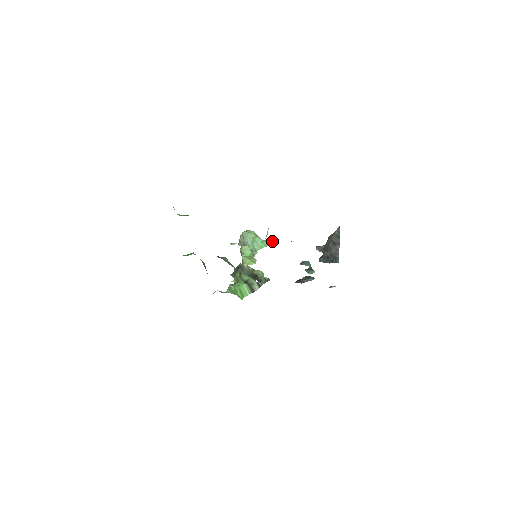
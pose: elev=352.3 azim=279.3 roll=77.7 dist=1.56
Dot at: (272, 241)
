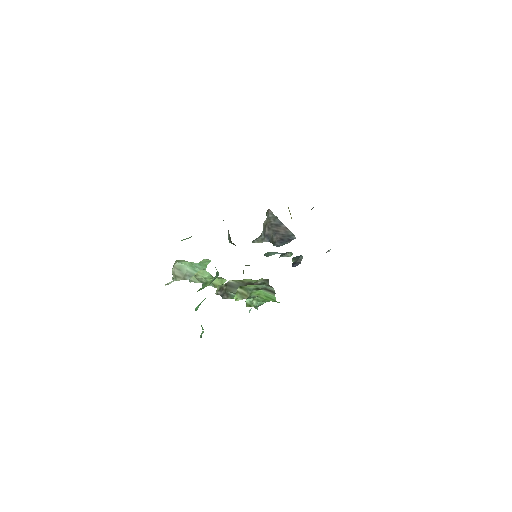
Dot at: (205, 260)
